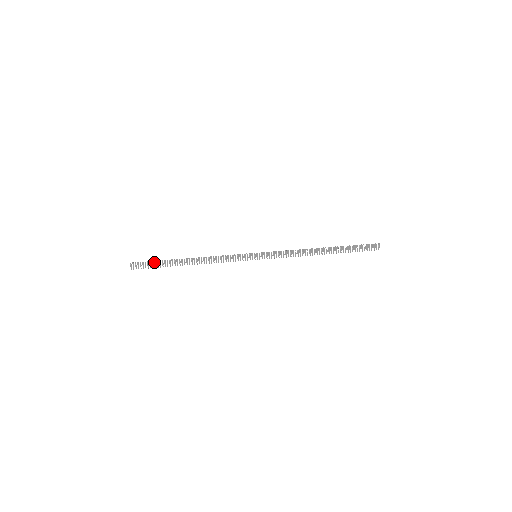
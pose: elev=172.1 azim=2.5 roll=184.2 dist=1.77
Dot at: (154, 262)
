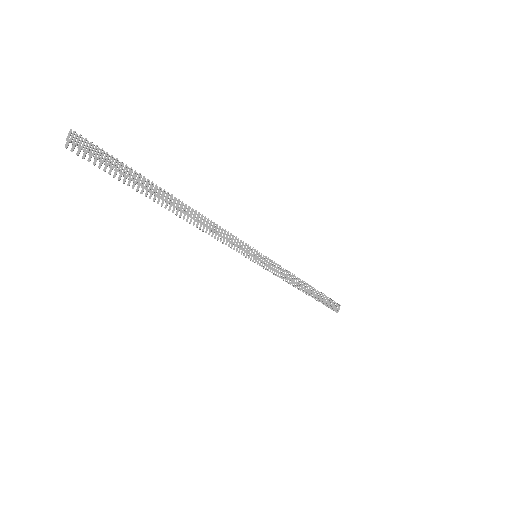
Dot at: (121, 165)
